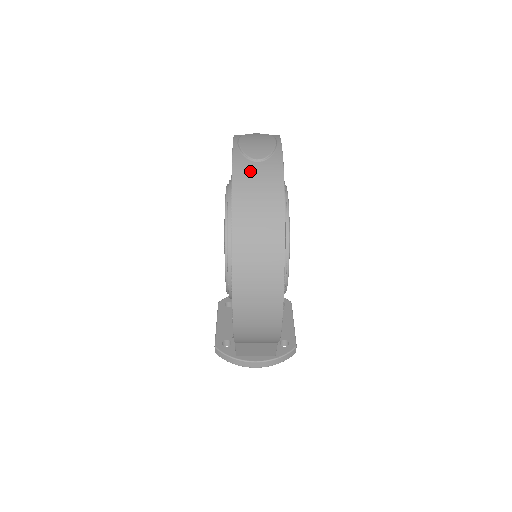
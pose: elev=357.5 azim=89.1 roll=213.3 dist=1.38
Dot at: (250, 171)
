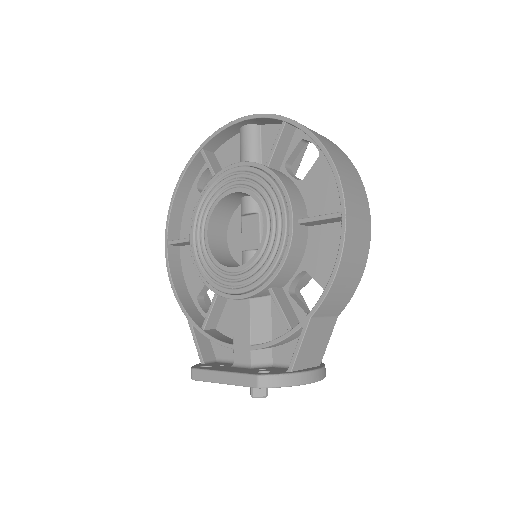
Dot at: occluded
